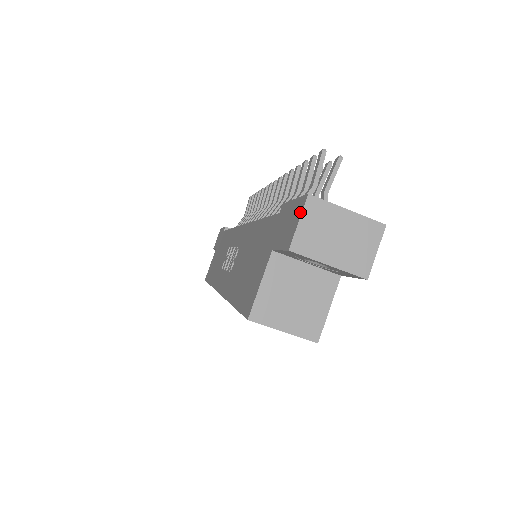
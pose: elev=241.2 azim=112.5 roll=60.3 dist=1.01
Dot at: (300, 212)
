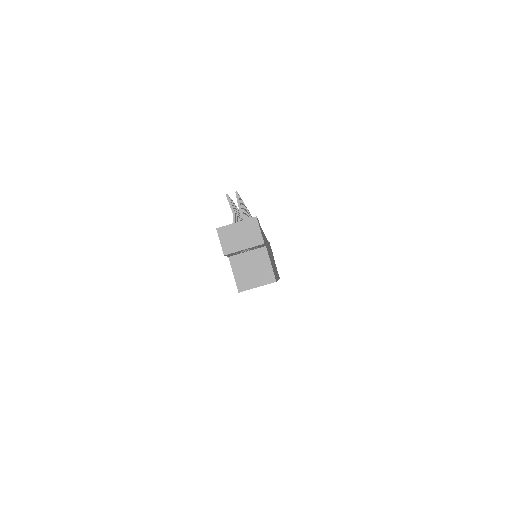
Dot at: (219, 237)
